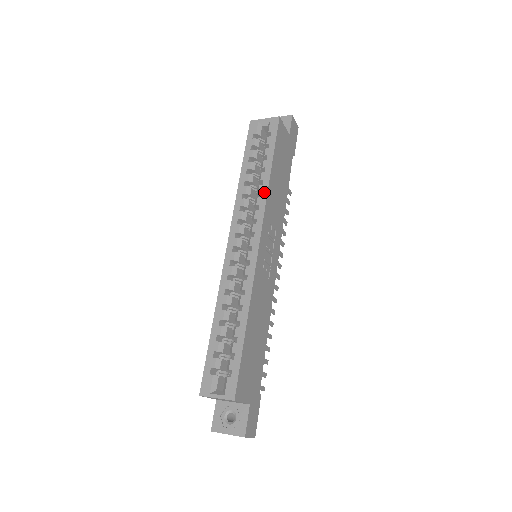
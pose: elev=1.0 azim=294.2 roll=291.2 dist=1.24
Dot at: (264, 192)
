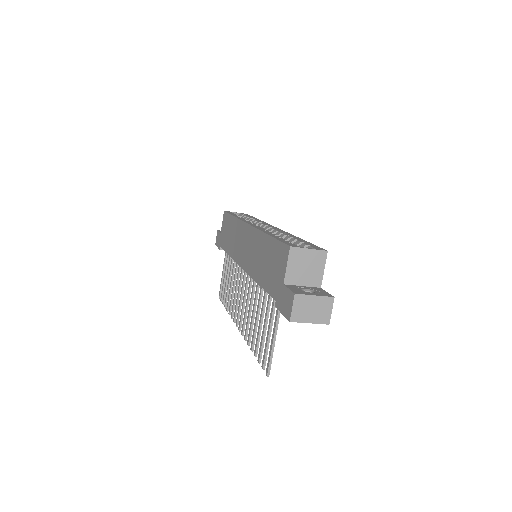
Dot at: (261, 221)
